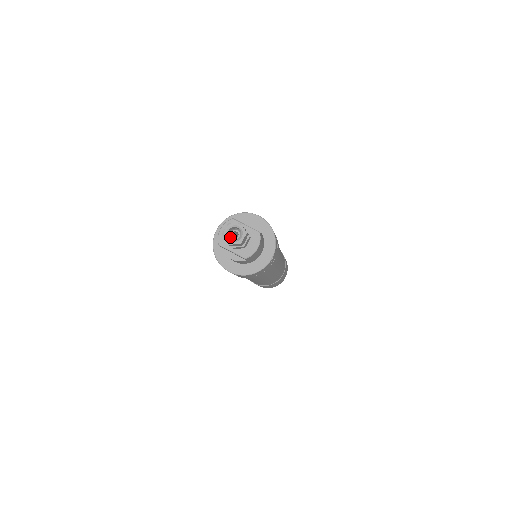
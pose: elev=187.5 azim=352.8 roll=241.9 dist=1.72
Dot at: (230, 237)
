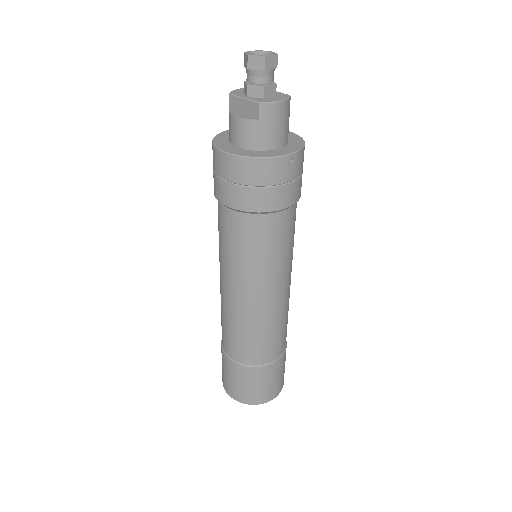
Dot at: occluded
